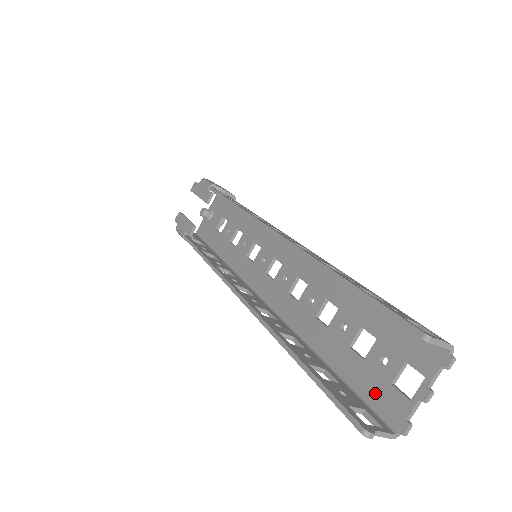
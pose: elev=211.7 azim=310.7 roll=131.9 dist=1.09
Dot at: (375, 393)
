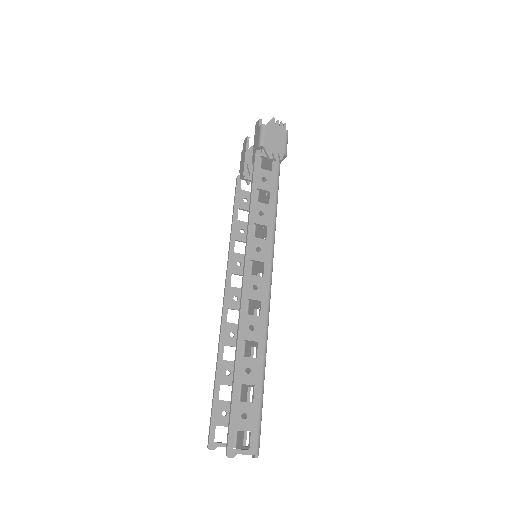
Dot at: occluded
